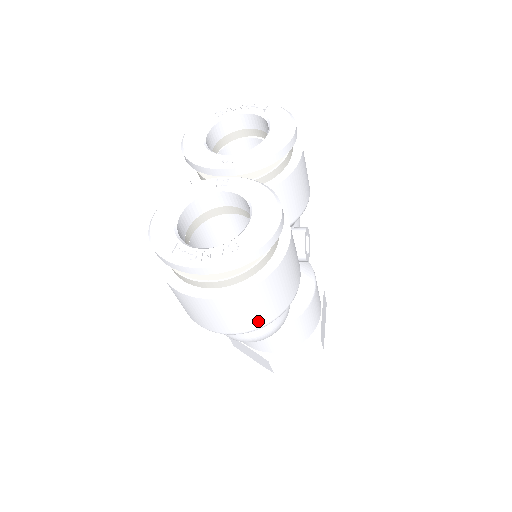
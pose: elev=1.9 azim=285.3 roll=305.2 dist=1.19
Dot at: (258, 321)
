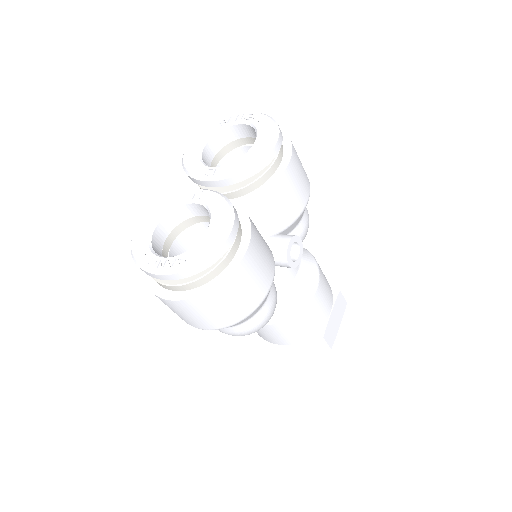
Dot at: (219, 322)
